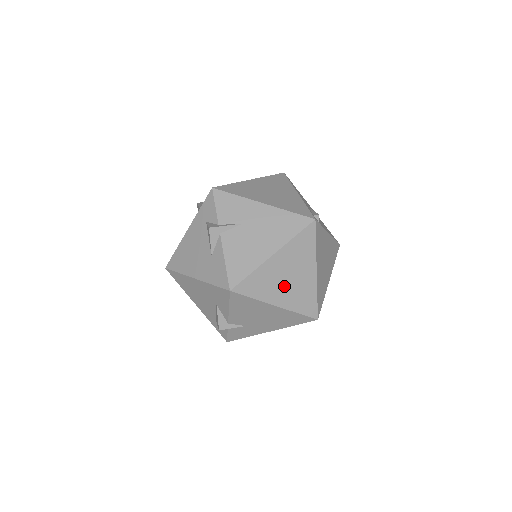
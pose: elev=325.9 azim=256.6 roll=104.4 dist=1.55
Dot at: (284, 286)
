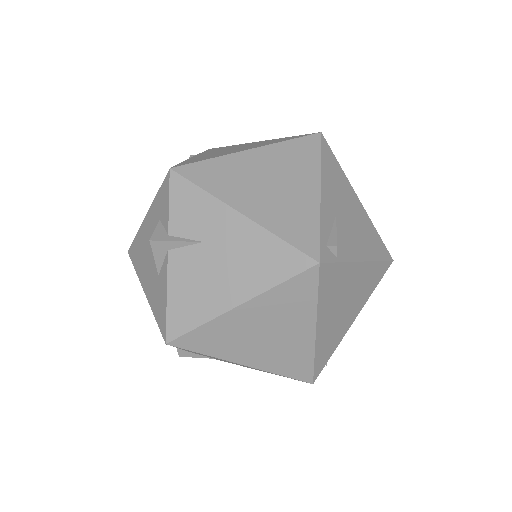
Dot at: (257, 344)
